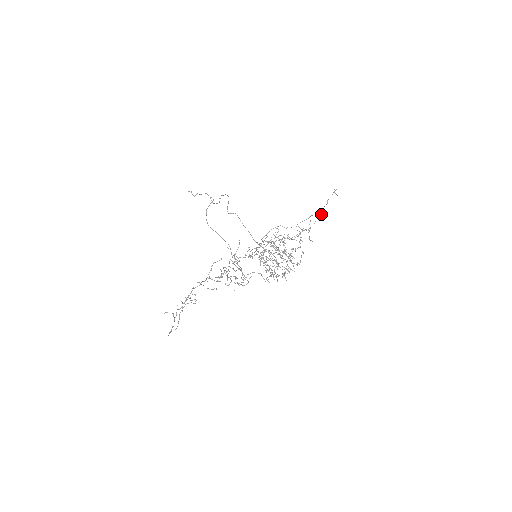
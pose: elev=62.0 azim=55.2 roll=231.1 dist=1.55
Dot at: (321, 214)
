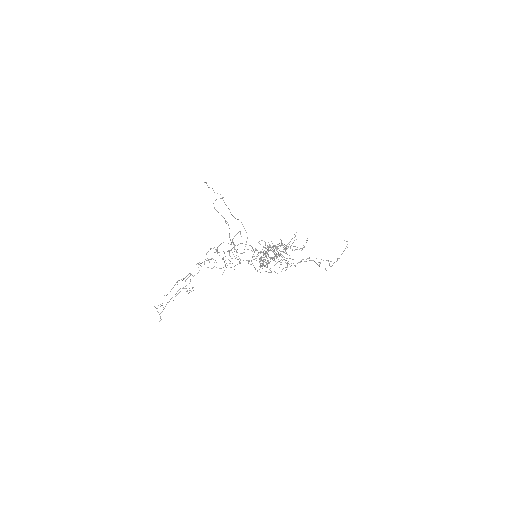
Dot at: (333, 263)
